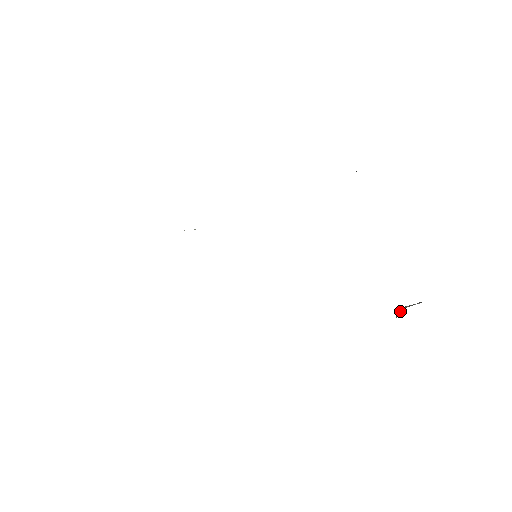
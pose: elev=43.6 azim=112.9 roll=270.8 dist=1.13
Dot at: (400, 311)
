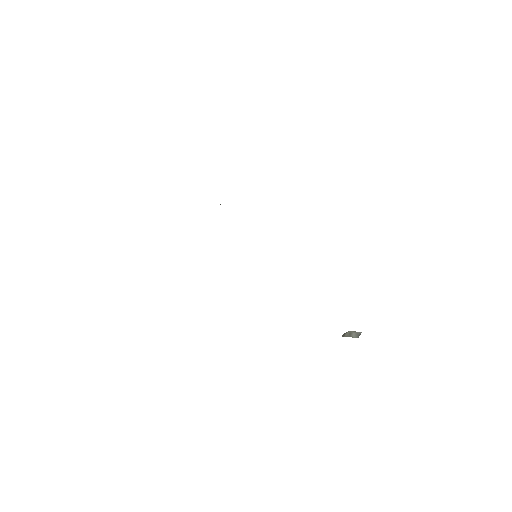
Dot at: (344, 336)
